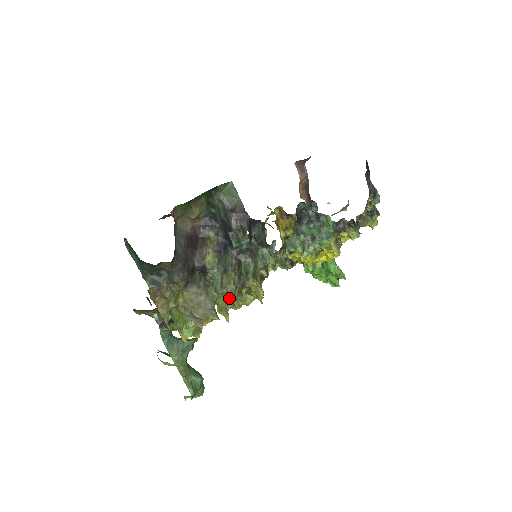
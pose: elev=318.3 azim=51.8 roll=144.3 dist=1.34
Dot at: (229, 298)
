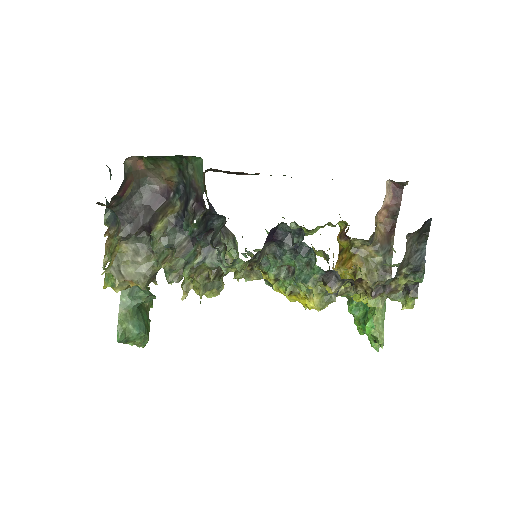
Dot at: (166, 276)
